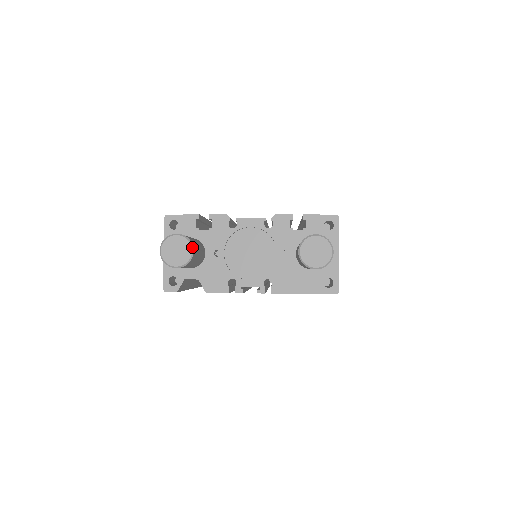
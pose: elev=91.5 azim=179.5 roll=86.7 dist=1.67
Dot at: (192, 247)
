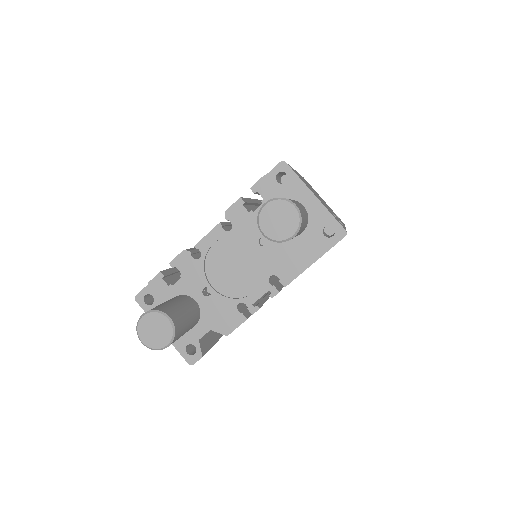
Dot at: (165, 315)
